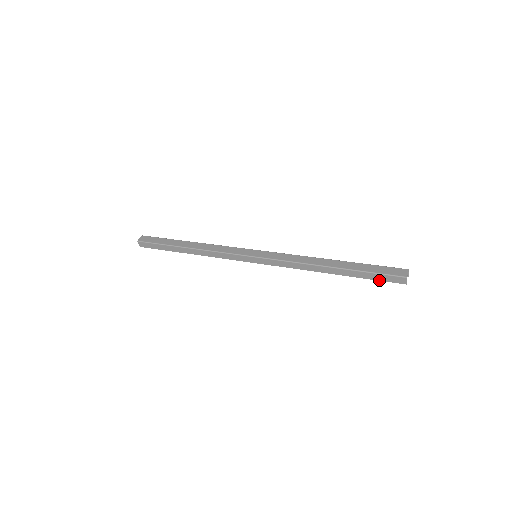
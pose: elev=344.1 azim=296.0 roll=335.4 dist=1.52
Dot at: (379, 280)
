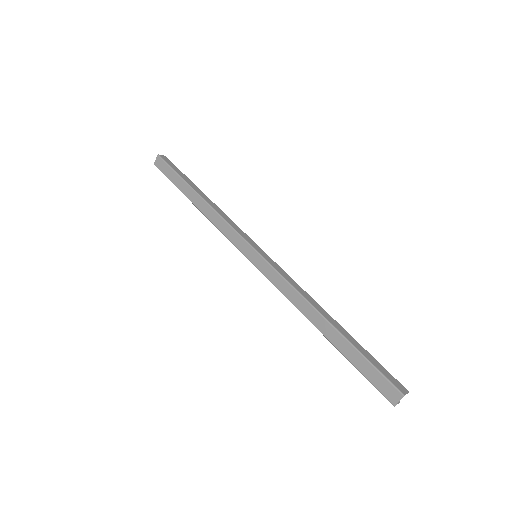
Dot at: occluded
